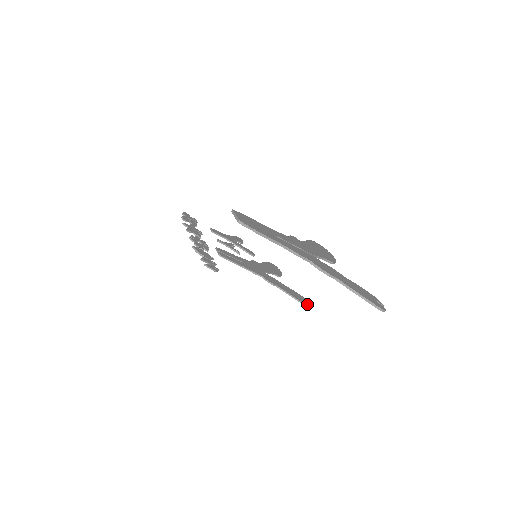
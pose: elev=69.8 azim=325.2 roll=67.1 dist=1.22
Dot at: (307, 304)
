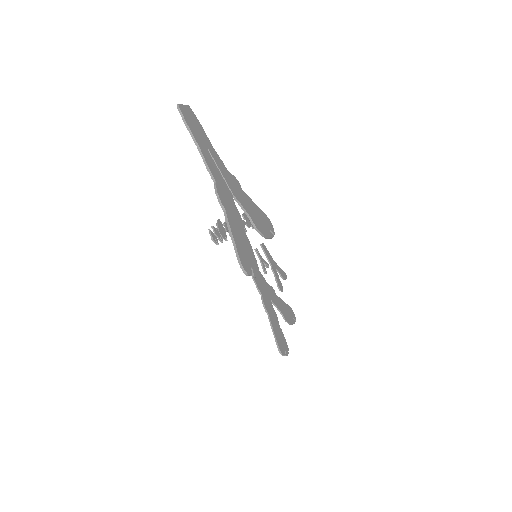
Dot at: (283, 354)
